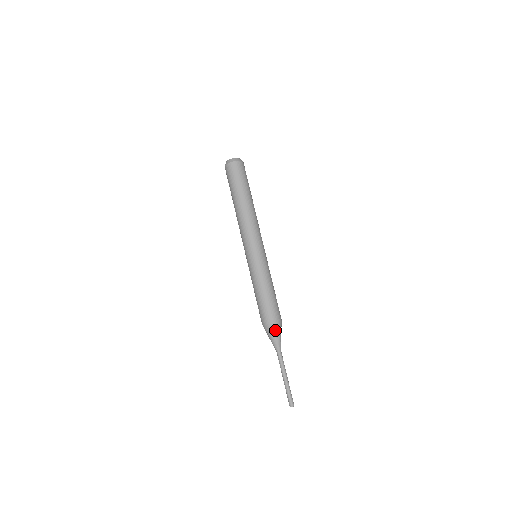
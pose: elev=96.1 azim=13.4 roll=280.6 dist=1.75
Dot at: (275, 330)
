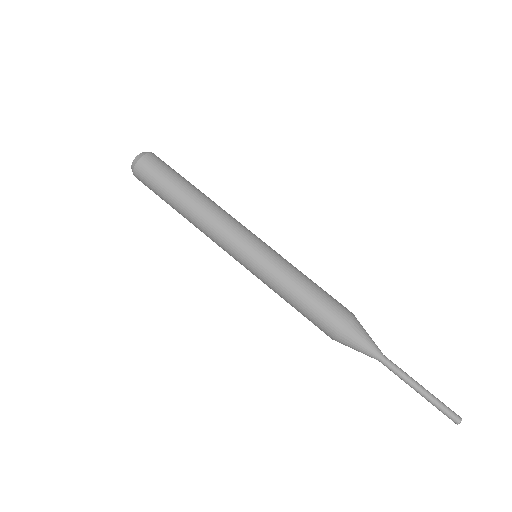
Dot at: (352, 338)
